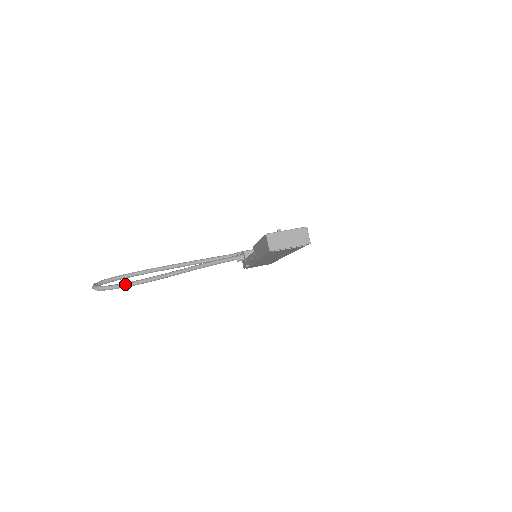
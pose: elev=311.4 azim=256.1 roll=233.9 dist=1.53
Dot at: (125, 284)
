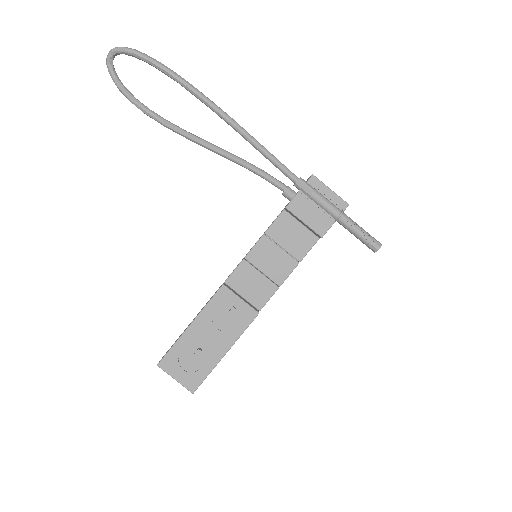
Dot at: (136, 106)
